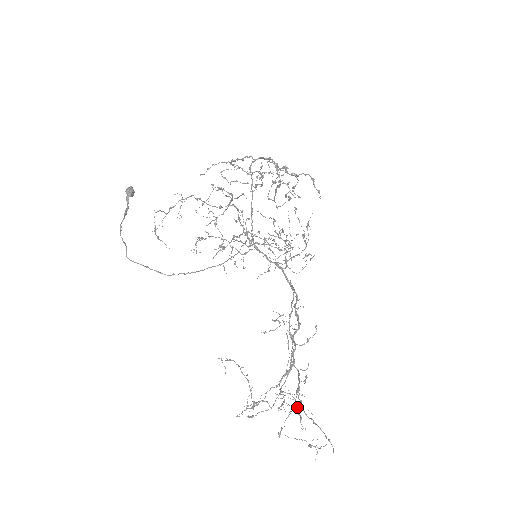
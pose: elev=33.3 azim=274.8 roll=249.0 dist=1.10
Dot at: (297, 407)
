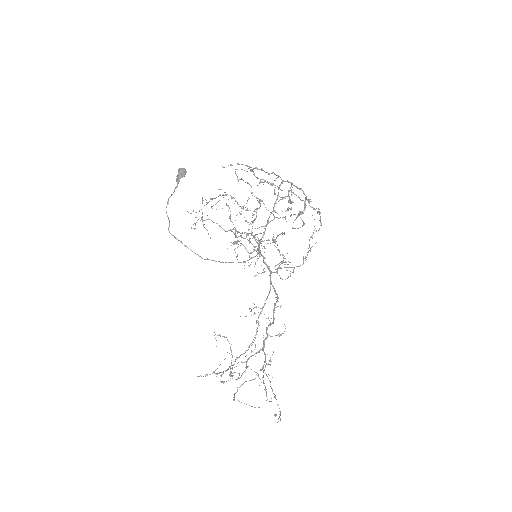
Dot at: (263, 383)
